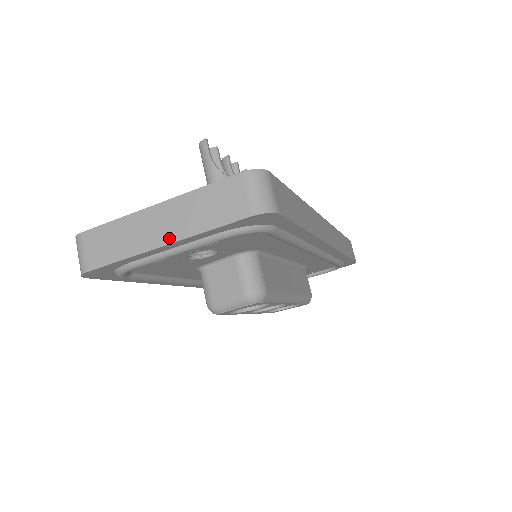
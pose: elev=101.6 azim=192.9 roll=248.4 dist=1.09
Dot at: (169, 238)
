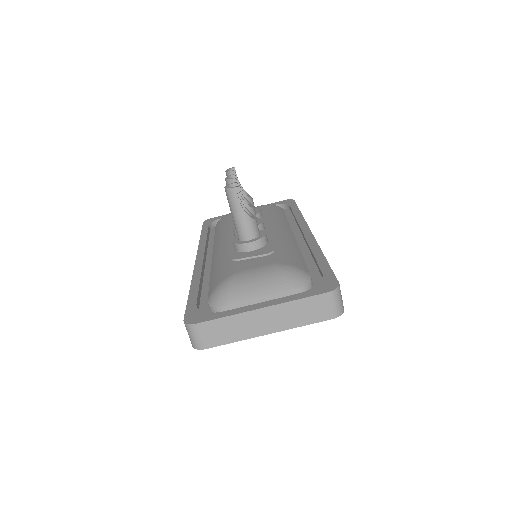
Dot at: (273, 330)
